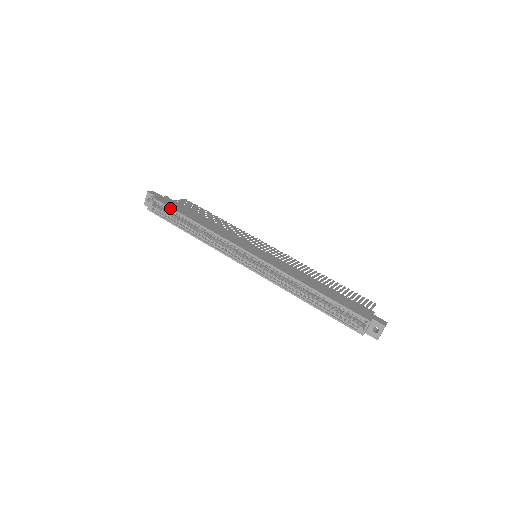
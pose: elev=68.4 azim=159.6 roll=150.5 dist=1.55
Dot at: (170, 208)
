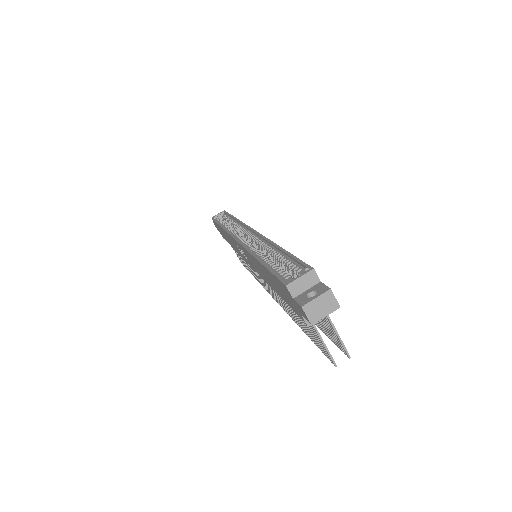
Dot at: (228, 213)
